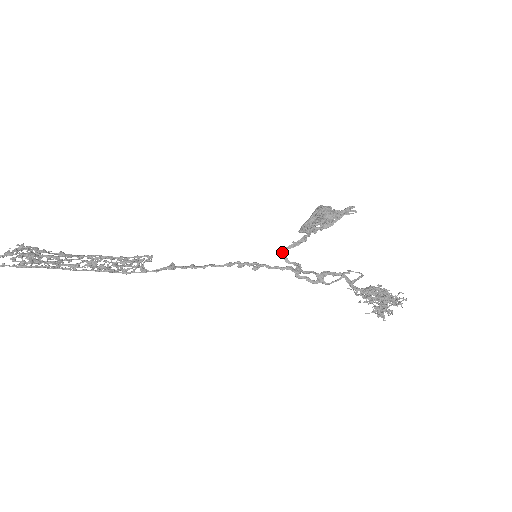
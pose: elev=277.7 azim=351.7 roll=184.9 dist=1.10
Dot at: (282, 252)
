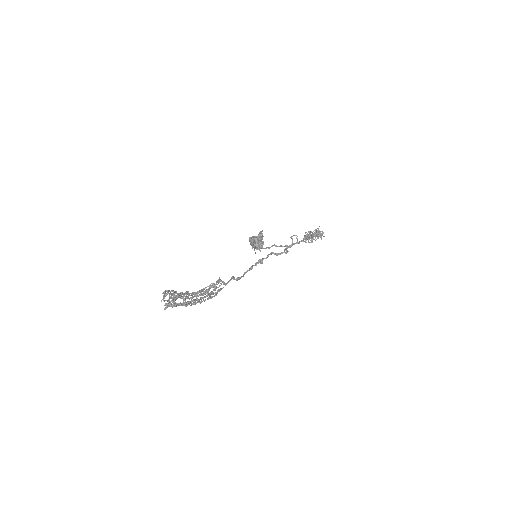
Dot at: (262, 248)
